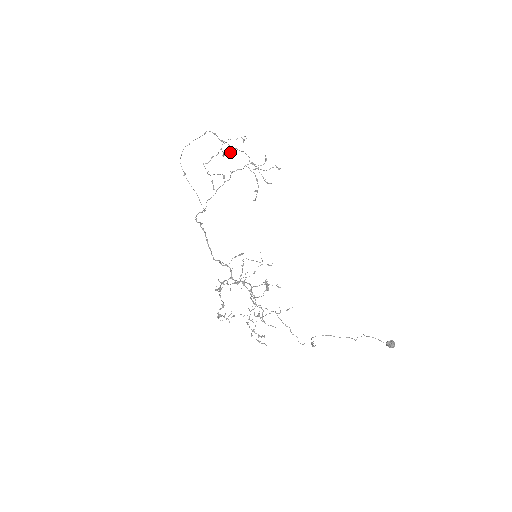
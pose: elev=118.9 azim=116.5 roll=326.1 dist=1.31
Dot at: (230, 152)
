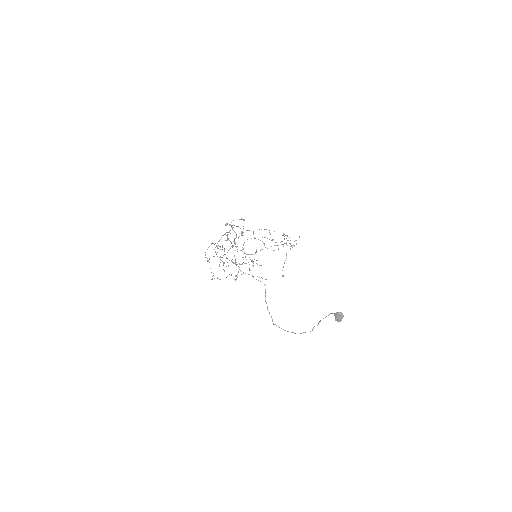
Dot at: (278, 249)
